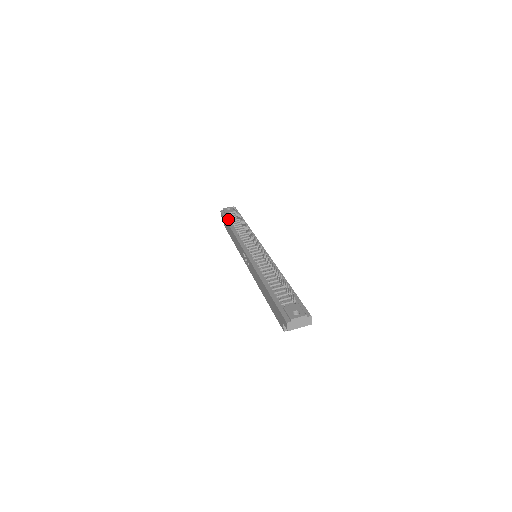
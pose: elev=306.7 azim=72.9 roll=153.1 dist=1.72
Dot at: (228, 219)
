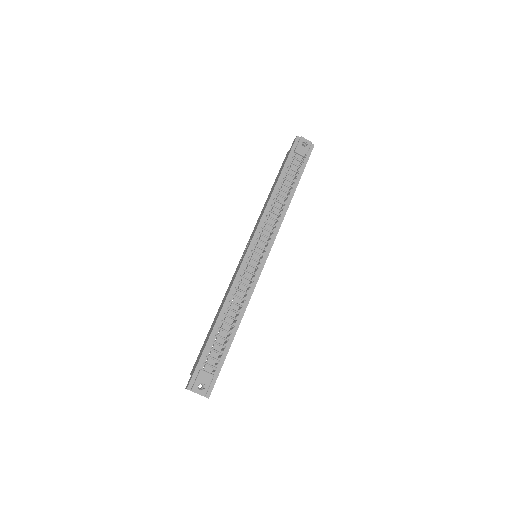
Dot at: (288, 165)
